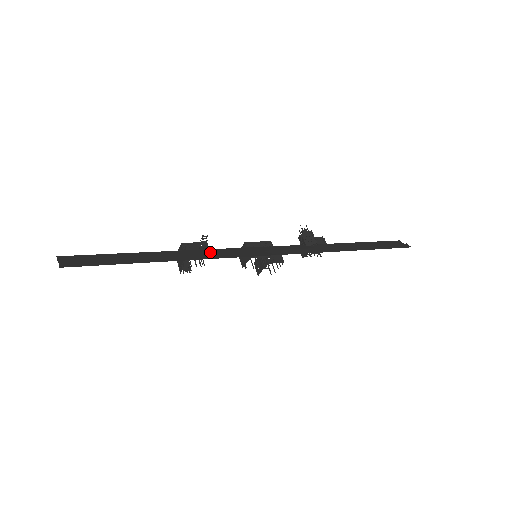
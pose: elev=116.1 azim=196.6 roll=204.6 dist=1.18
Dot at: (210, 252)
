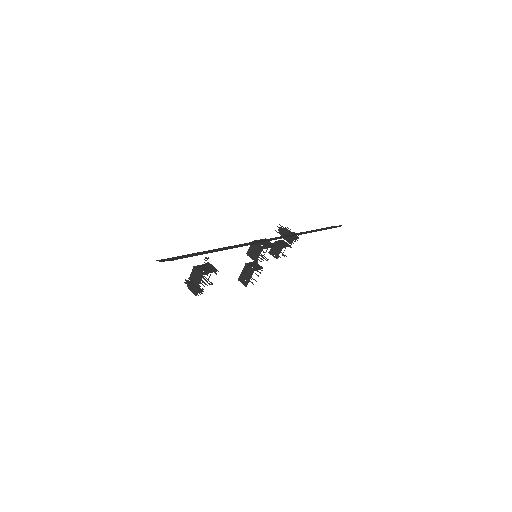
Dot at: occluded
